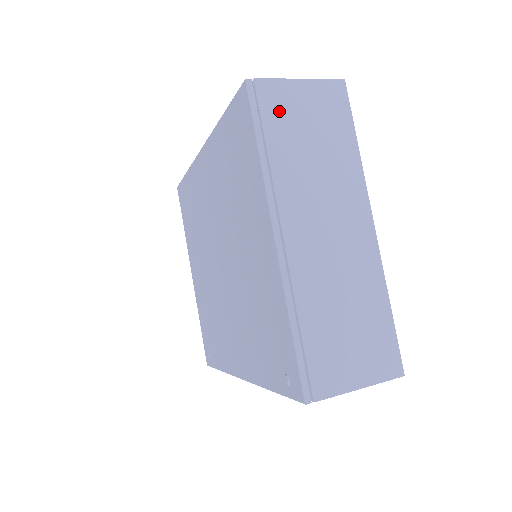
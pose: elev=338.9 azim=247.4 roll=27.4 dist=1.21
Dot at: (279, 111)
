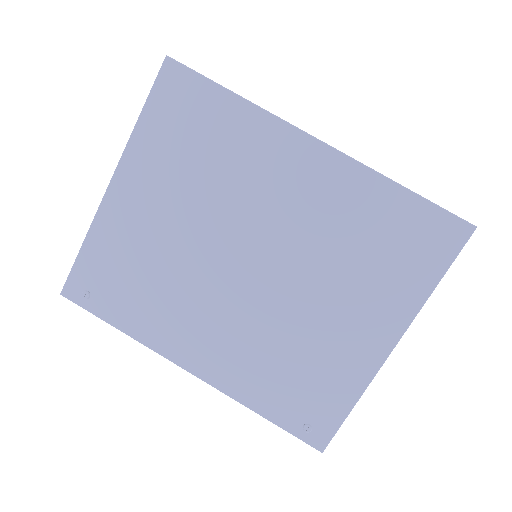
Dot at: occluded
